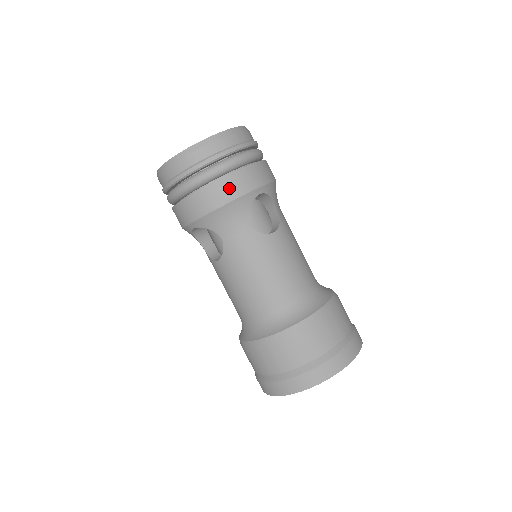
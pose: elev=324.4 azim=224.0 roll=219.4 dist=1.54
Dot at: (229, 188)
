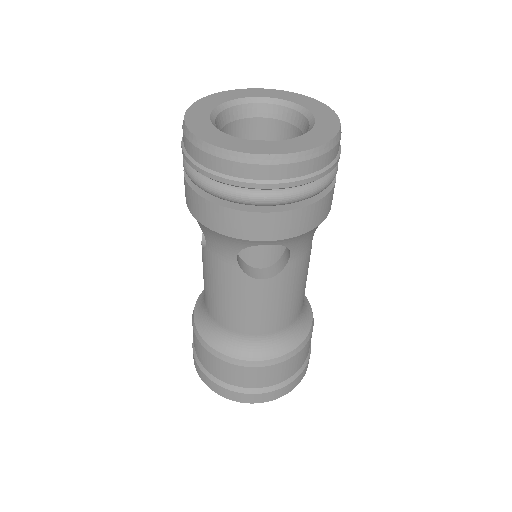
Dot at: (227, 222)
